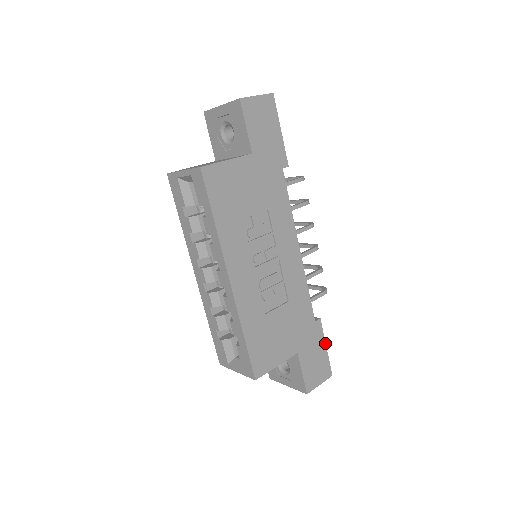
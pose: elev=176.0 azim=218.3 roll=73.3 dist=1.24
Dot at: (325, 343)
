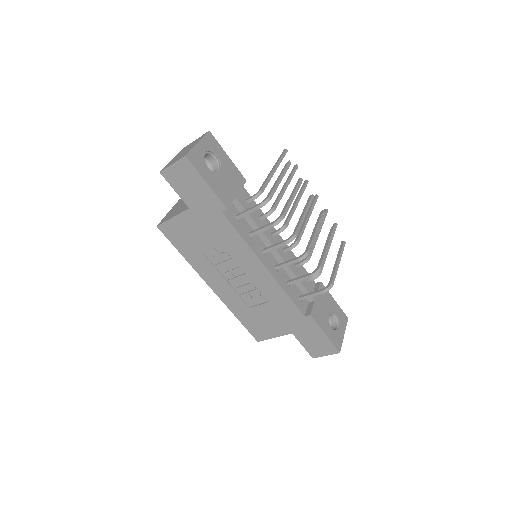
Dot at: (323, 331)
